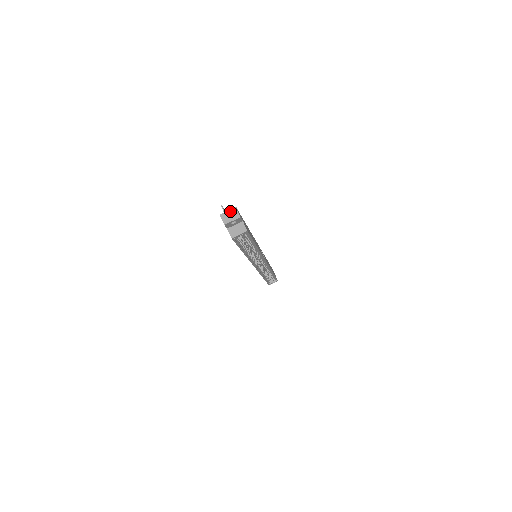
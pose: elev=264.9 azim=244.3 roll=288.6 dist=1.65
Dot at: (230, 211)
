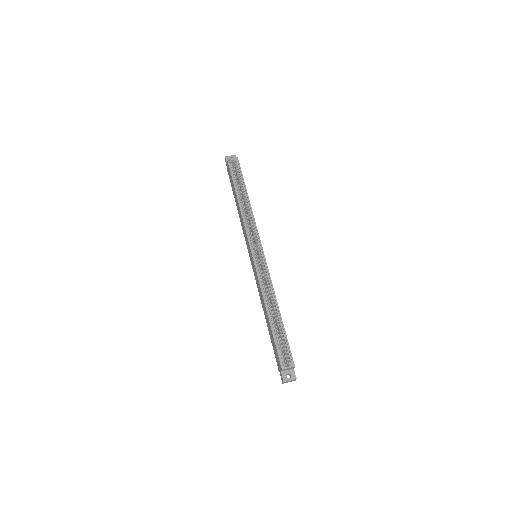
Dot at: occluded
